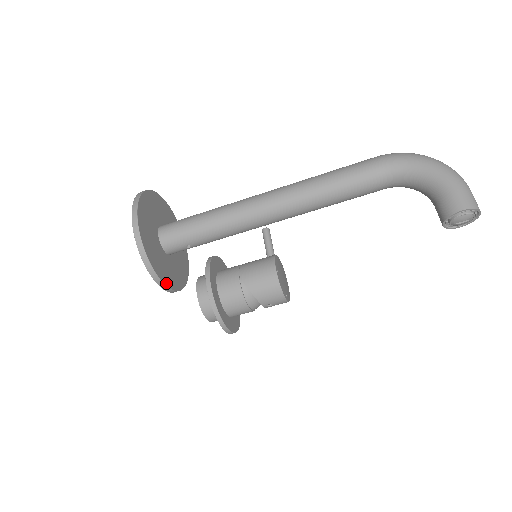
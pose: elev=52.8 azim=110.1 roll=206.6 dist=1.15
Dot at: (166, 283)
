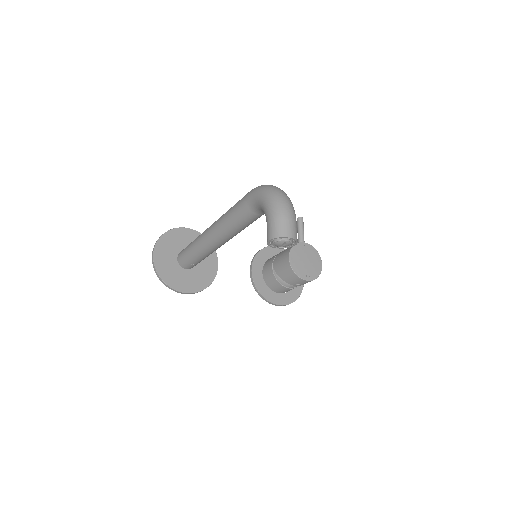
Dot at: (182, 291)
